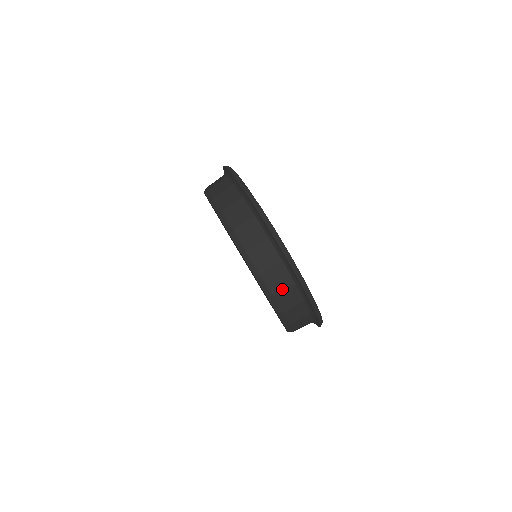
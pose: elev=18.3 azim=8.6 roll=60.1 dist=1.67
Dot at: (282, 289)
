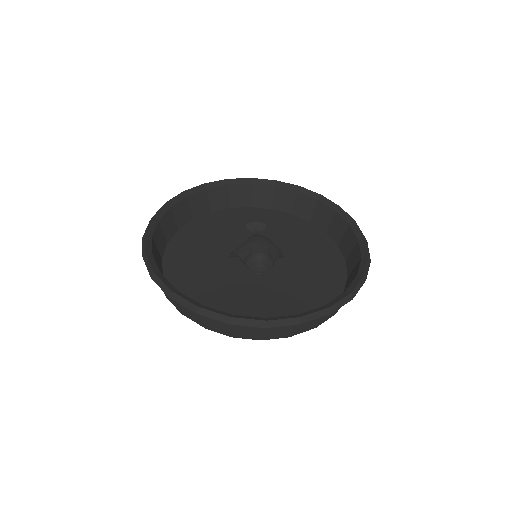
Dot at: occluded
